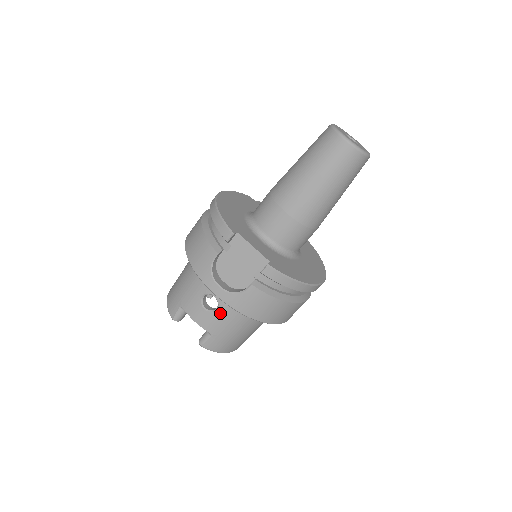
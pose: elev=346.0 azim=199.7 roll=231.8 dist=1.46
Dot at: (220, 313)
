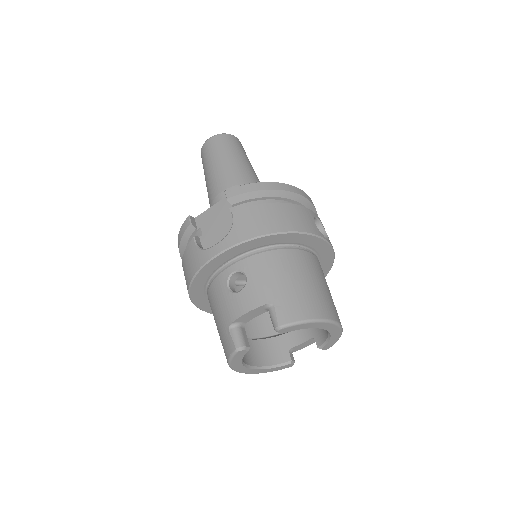
Dot at: (252, 276)
